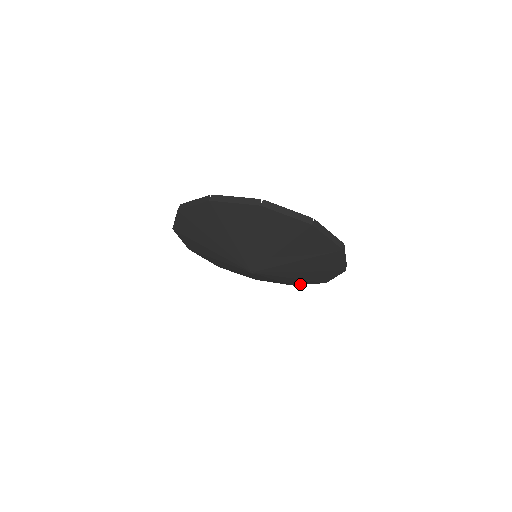
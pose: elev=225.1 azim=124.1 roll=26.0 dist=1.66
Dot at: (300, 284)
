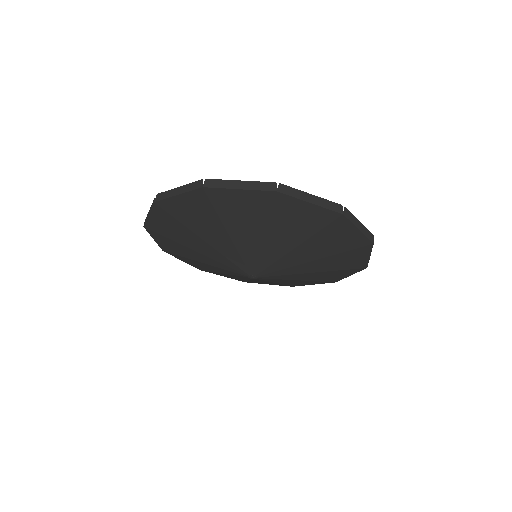
Dot at: (364, 262)
